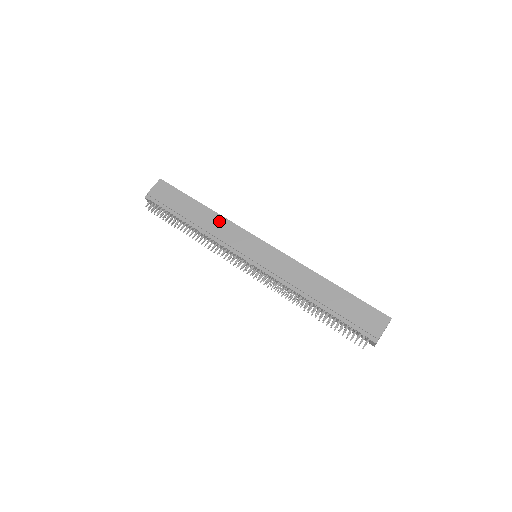
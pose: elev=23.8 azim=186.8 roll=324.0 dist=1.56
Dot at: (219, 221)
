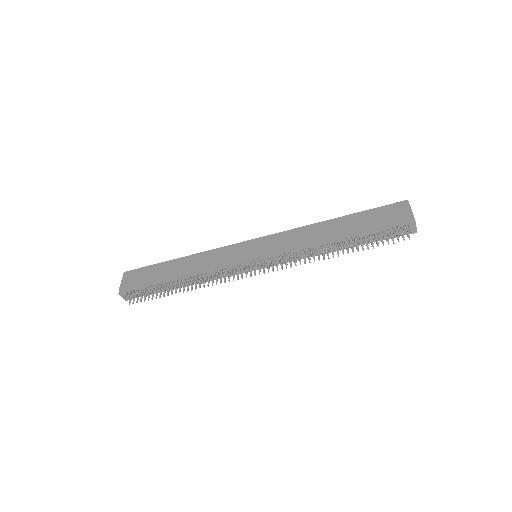
Dot at: (202, 257)
